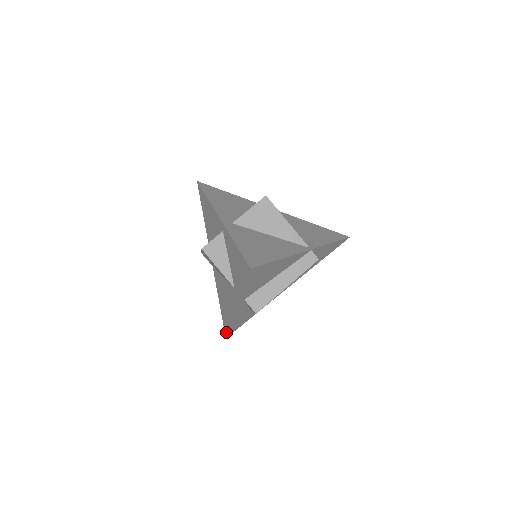
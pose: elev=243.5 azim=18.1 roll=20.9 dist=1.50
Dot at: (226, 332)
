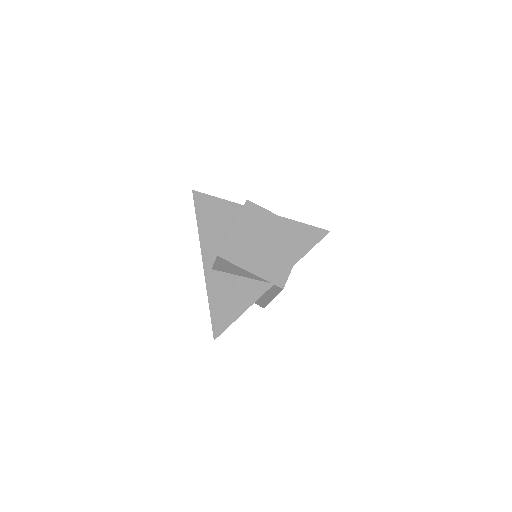
Dot at: occluded
